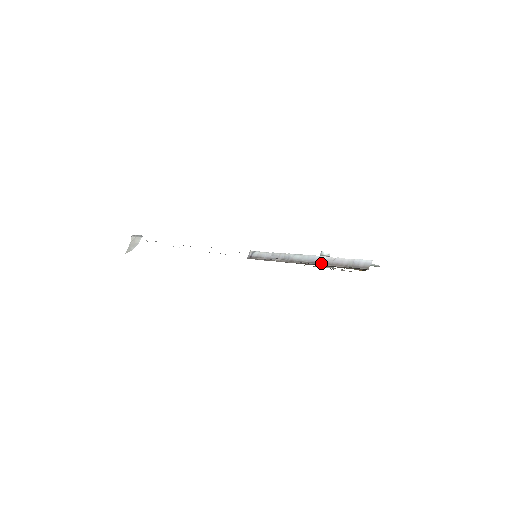
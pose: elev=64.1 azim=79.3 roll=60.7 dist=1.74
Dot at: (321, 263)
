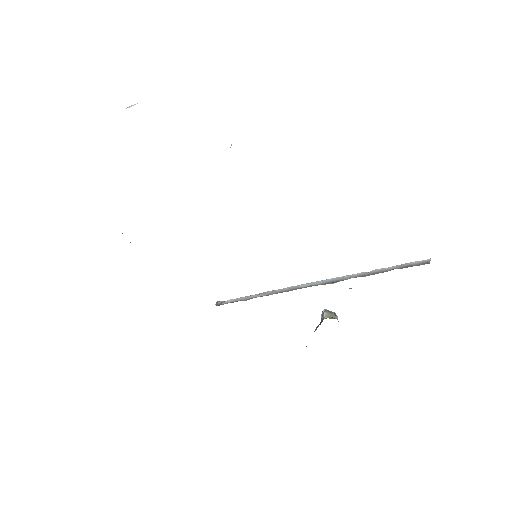
Dot at: (348, 278)
